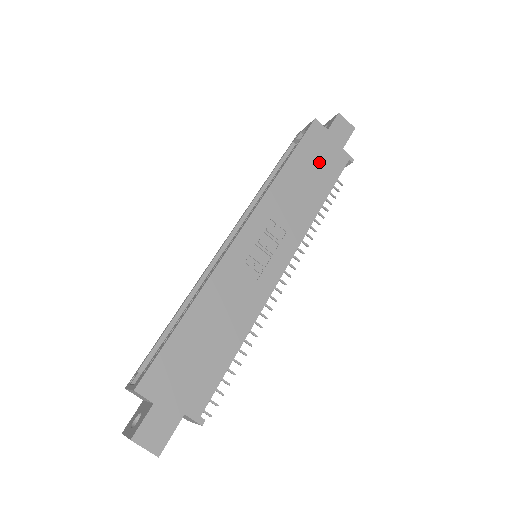
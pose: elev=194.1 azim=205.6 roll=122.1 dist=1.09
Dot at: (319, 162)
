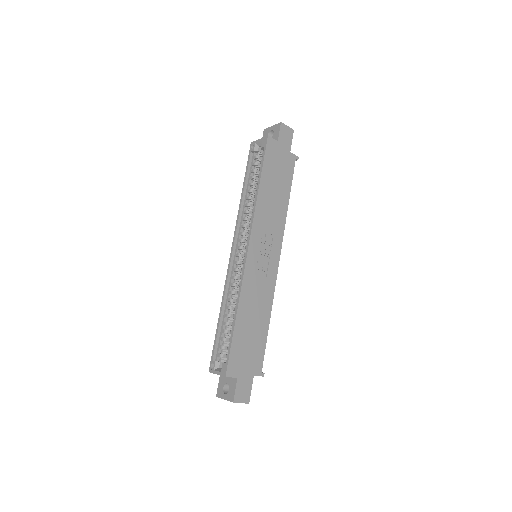
Dot at: (279, 171)
